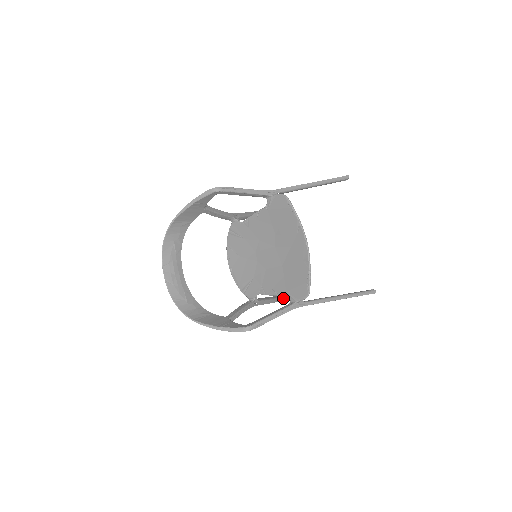
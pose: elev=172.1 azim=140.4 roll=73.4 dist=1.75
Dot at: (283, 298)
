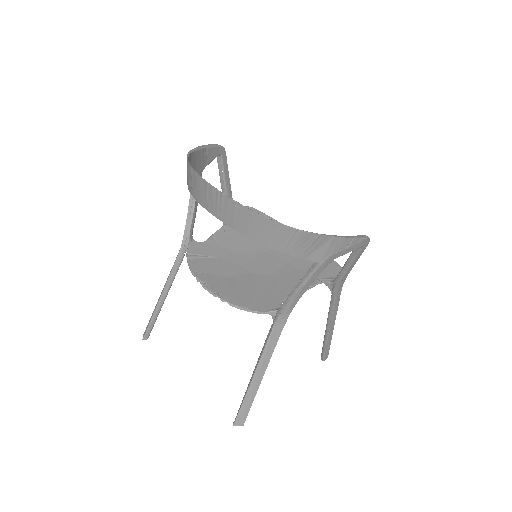
Dot at: occluded
